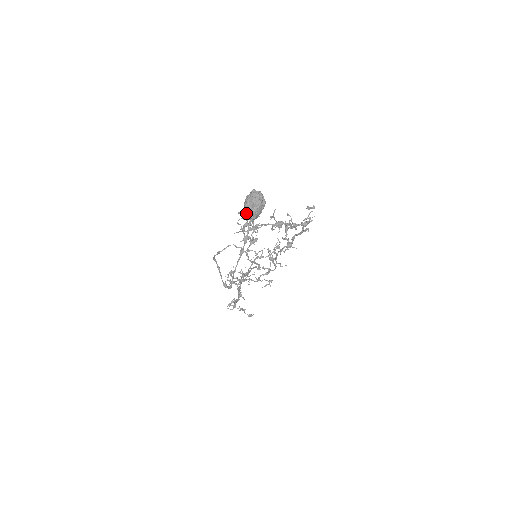
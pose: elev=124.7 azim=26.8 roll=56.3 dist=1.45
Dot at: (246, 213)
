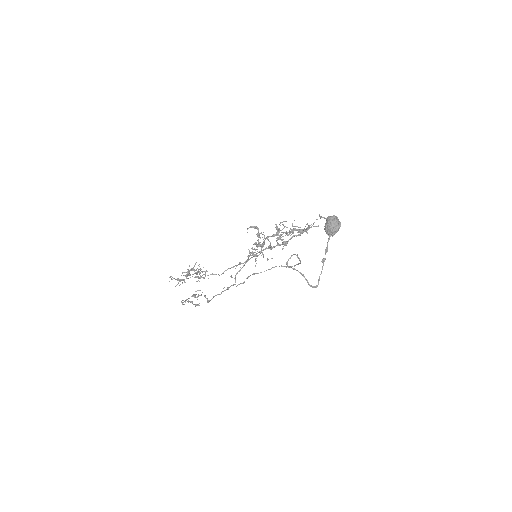
Dot at: (330, 232)
